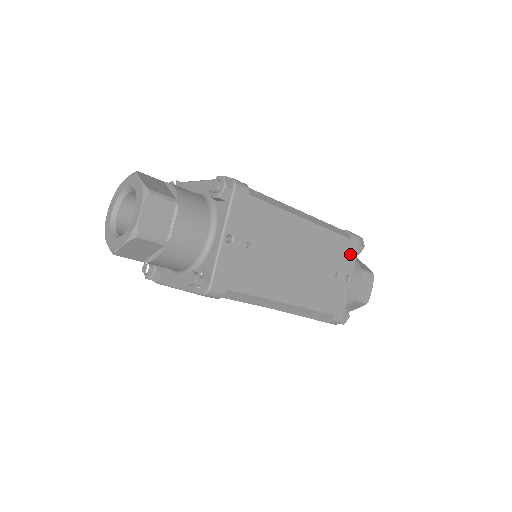
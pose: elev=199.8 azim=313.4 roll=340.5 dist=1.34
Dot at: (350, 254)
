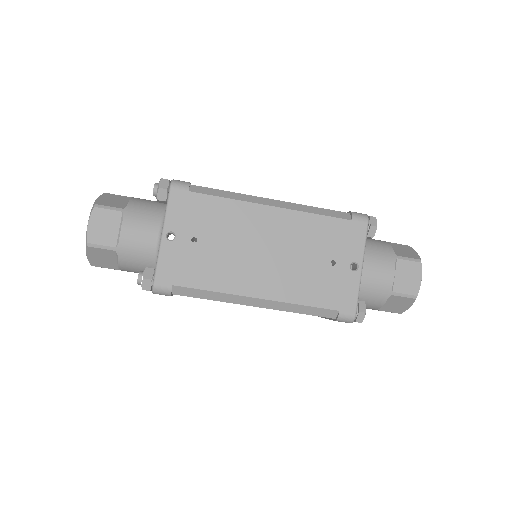
Dot at: (353, 238)
